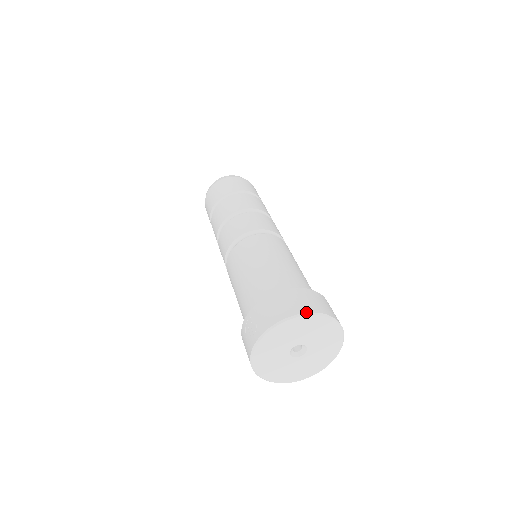
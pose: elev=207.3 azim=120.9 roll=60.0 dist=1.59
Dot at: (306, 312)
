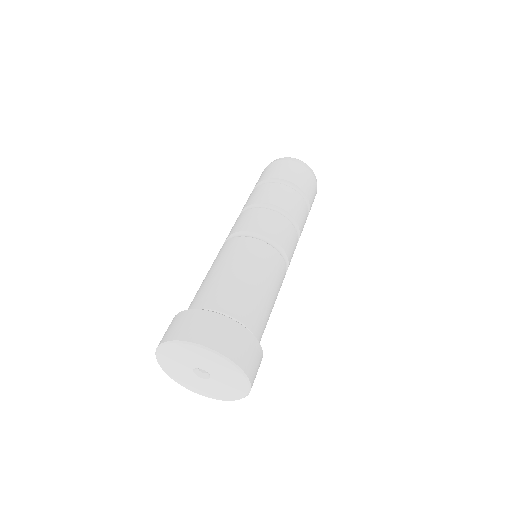
Dot at: (167, 340)
